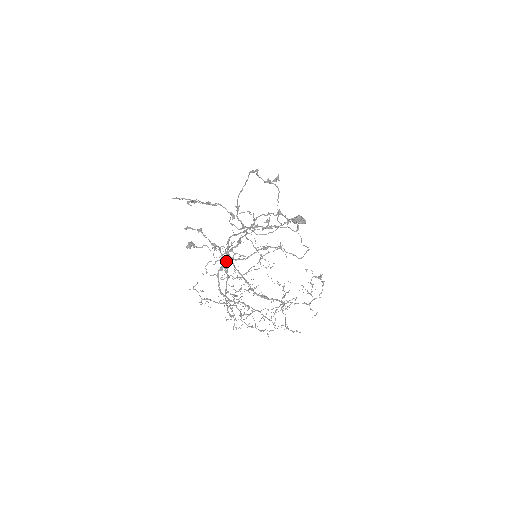
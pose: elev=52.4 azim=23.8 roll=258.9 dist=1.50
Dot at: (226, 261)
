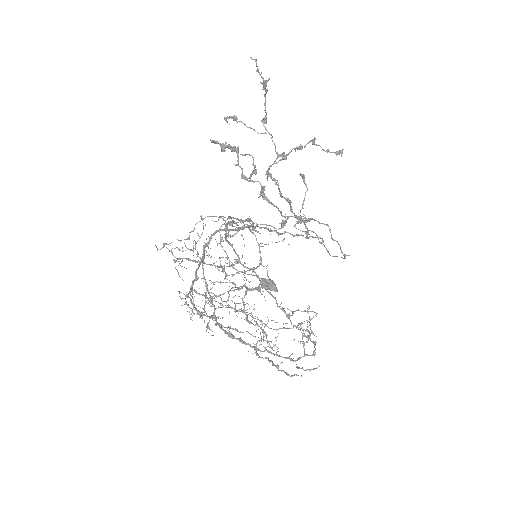
Dot at: (200, 257)
